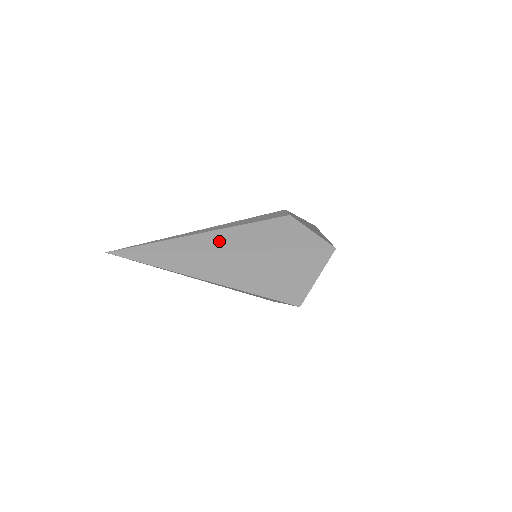
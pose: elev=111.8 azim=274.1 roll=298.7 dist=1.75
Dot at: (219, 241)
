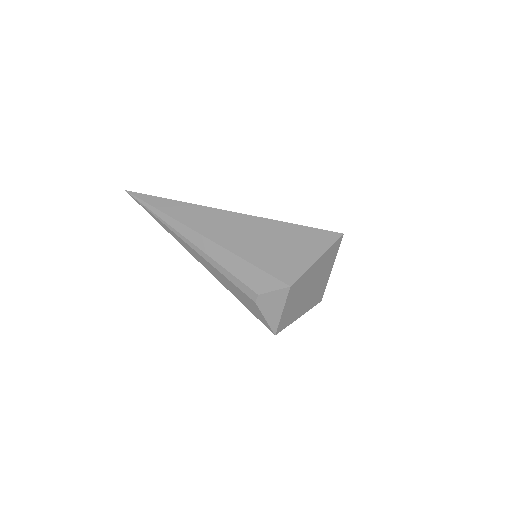
Dot at: occluded
